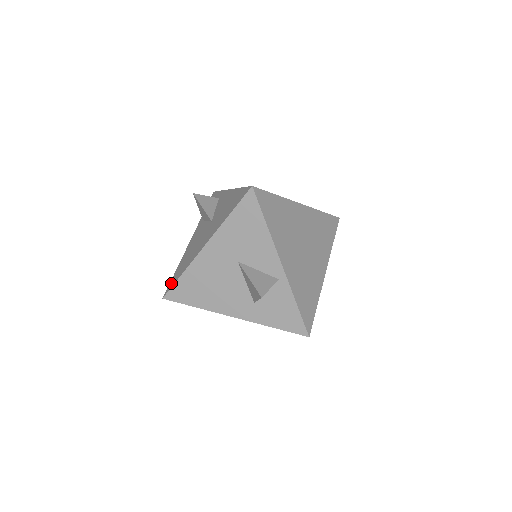
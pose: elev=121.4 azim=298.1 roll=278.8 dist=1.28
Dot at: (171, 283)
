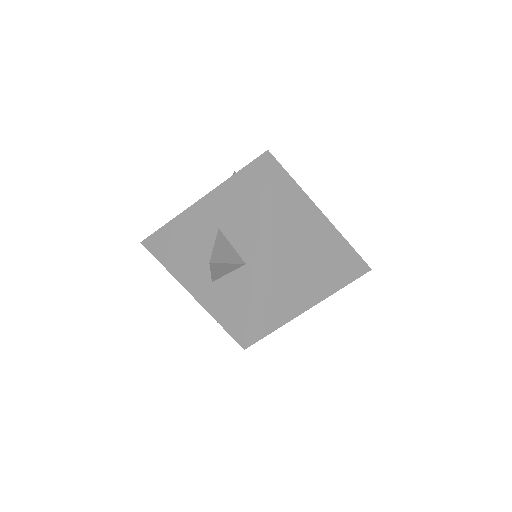
Dot at: occluded
